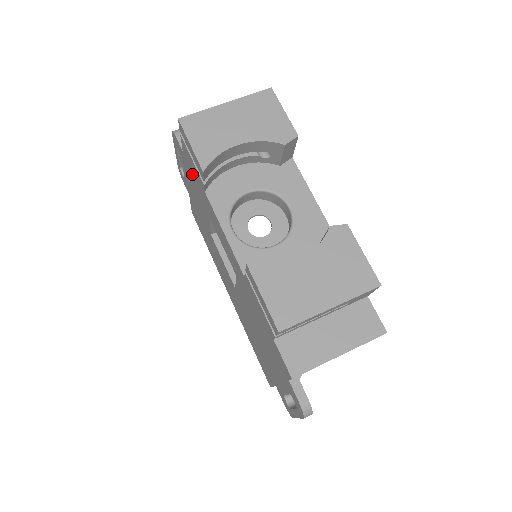
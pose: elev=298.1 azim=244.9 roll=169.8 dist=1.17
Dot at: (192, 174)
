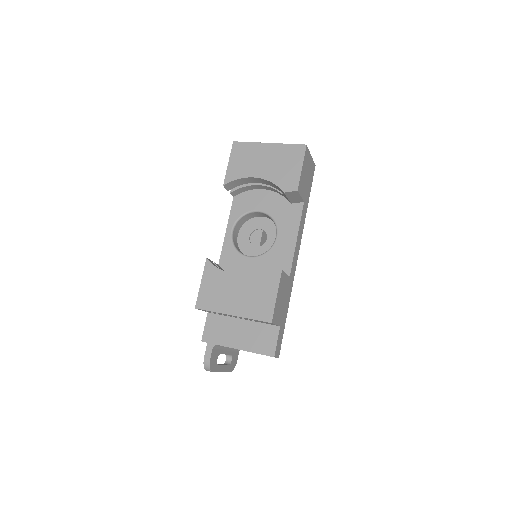
Dot at: occluded
